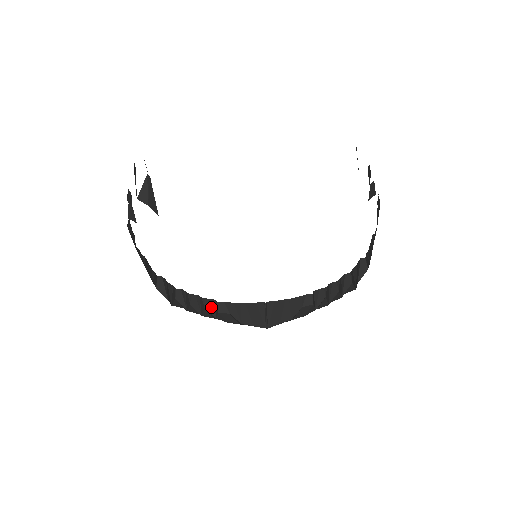
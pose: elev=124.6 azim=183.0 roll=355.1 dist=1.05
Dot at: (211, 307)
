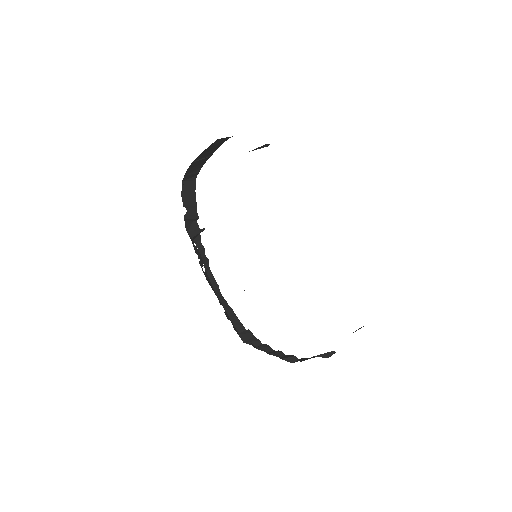
Dot at: (285, 356)
